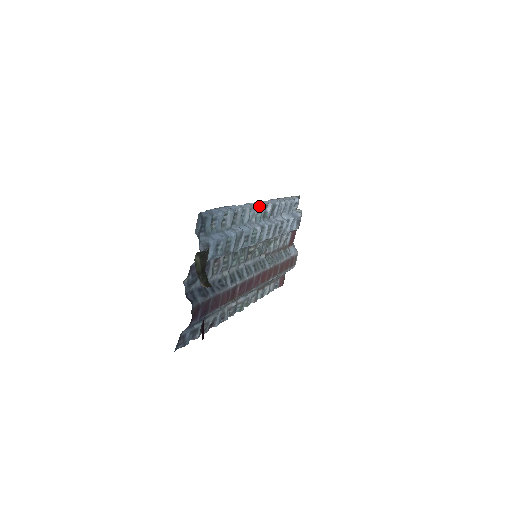
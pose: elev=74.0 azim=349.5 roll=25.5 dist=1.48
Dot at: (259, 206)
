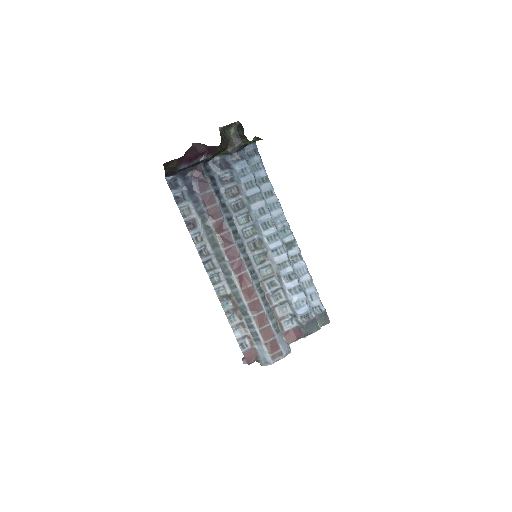
Dot at: (290, 230)
